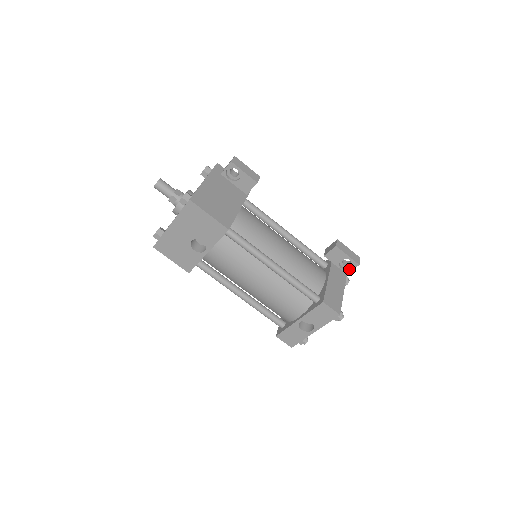
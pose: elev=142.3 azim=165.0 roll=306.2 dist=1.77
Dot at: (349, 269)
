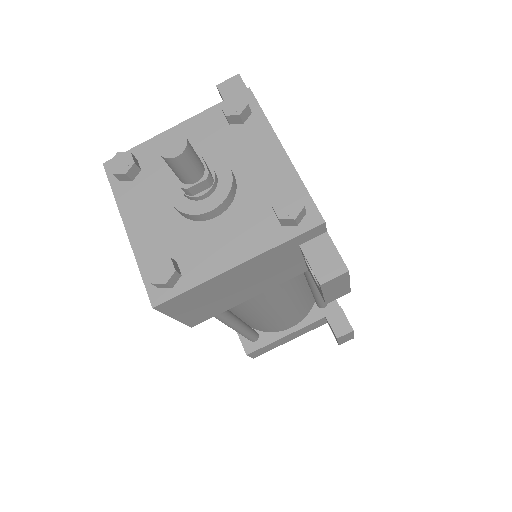
Dot at: occluded
